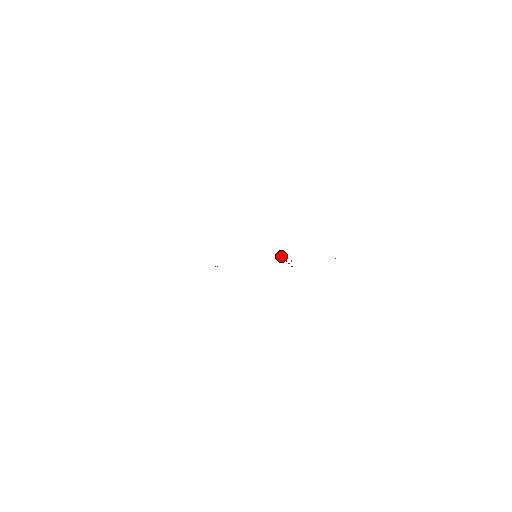
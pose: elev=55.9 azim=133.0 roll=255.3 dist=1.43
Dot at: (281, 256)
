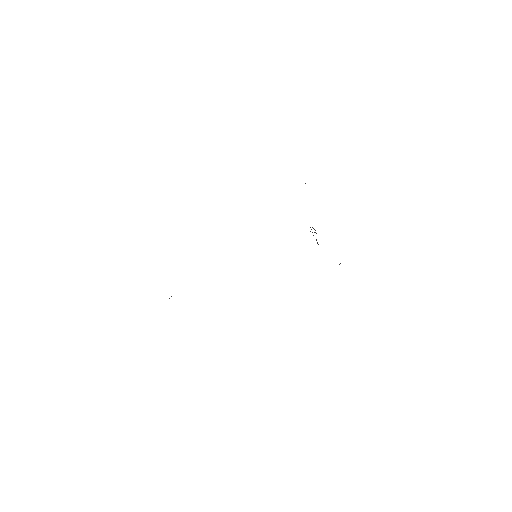
Dot at: occluded
